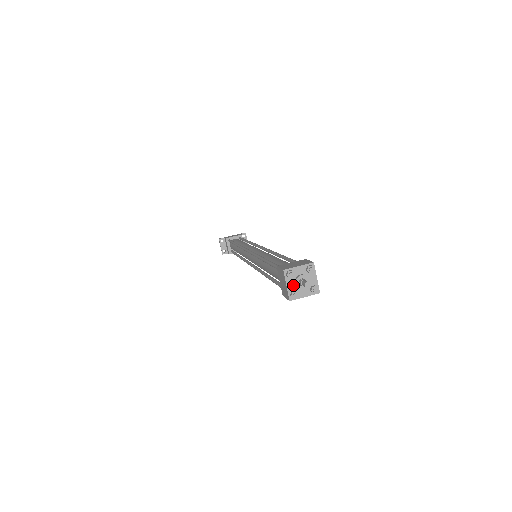
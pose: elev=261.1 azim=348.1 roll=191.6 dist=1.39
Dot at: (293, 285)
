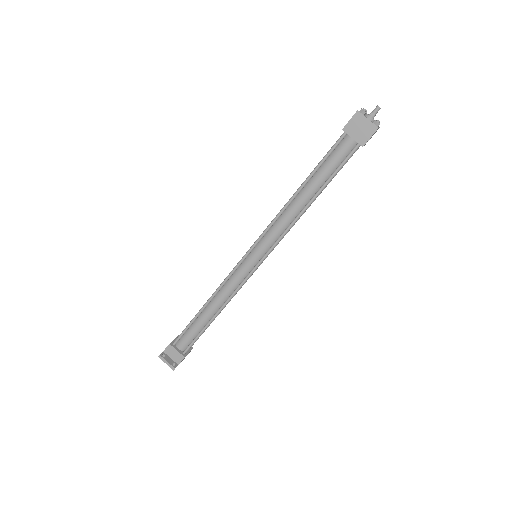
Dot at: (369, 120)
